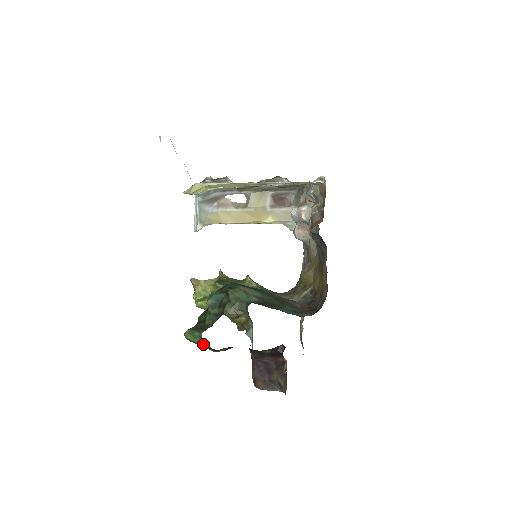
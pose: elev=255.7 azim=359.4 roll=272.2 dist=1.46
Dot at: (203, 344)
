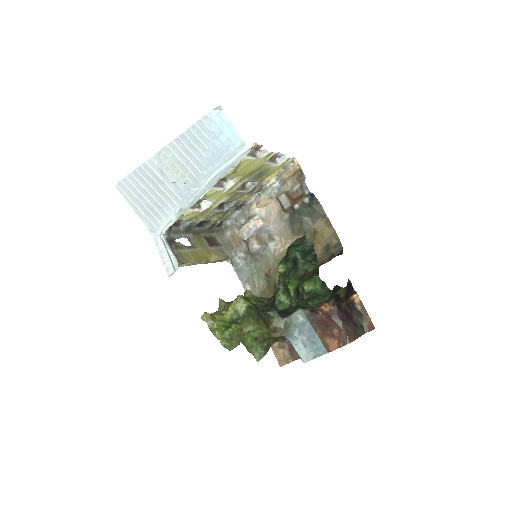
Dot at: (323, 288)
